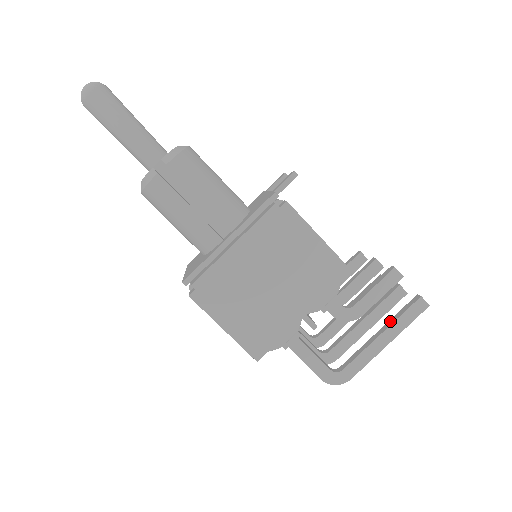
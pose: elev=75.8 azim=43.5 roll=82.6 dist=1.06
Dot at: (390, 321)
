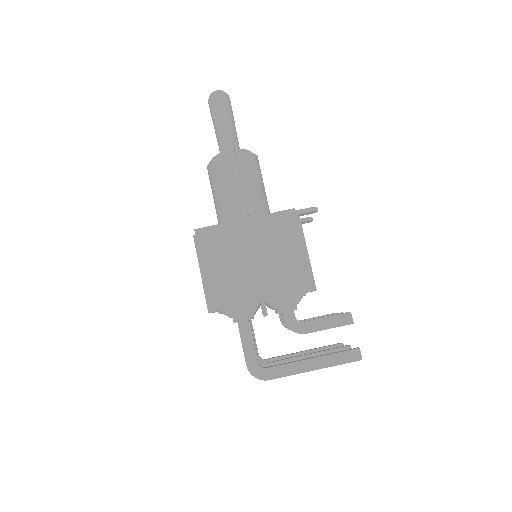
Dot at: (325, 354)
